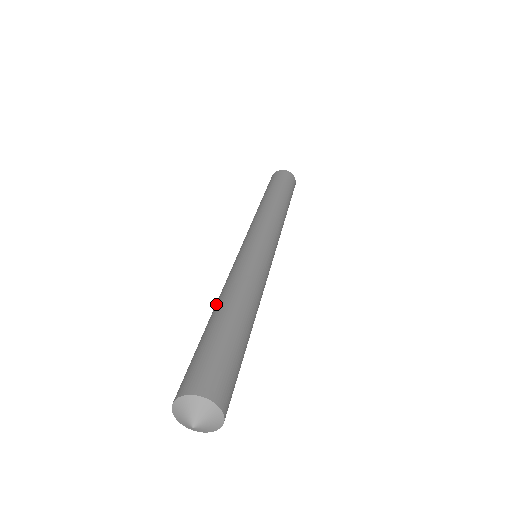
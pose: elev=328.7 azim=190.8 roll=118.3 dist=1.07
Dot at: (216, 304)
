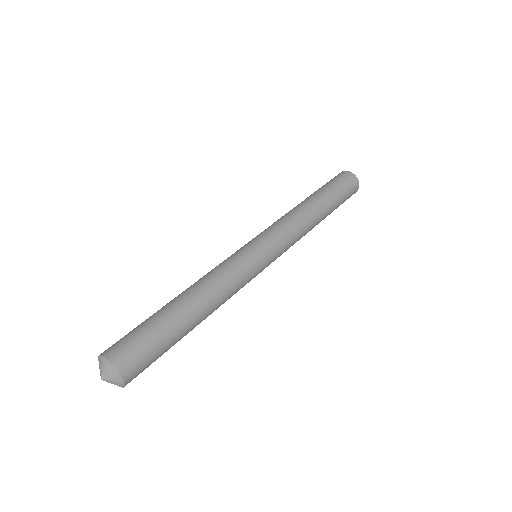
Dot at: (187, 290)
